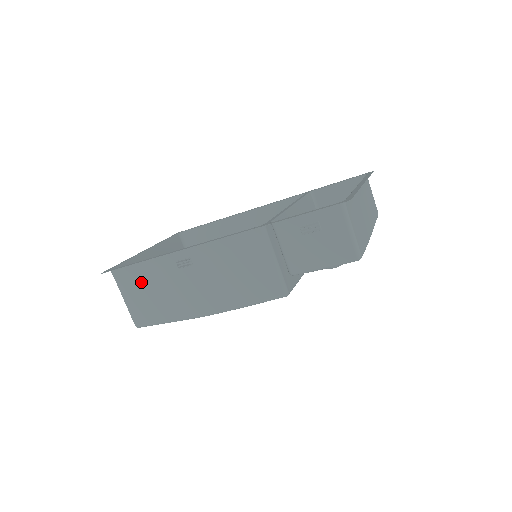
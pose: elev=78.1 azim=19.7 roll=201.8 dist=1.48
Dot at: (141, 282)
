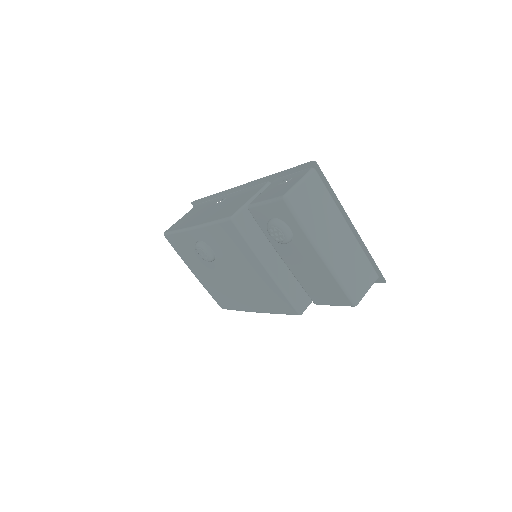
Dot at: (196, 210)
